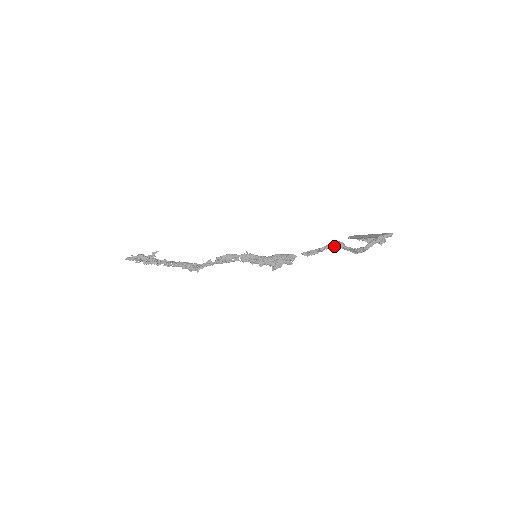
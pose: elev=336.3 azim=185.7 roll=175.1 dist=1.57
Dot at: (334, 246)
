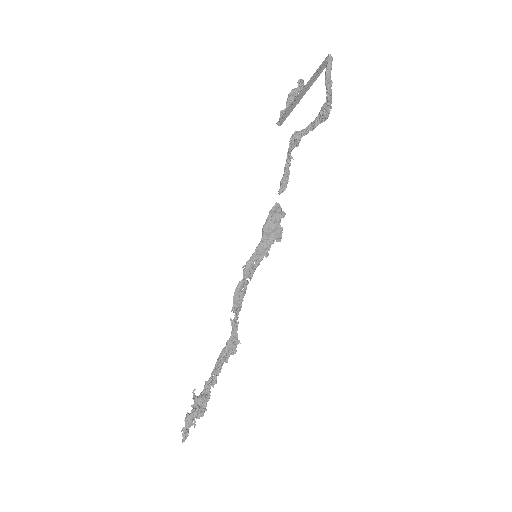
Dot at: (296, 145)
